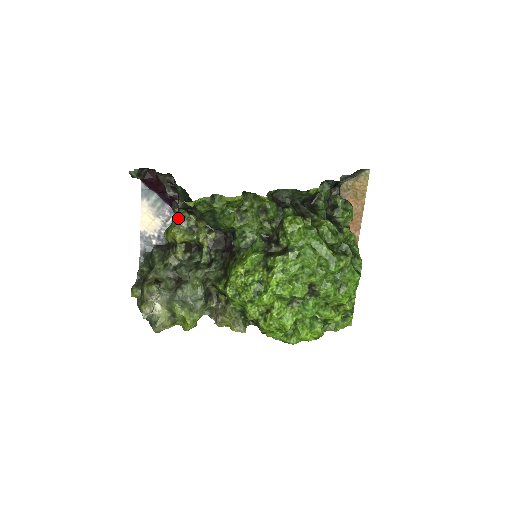
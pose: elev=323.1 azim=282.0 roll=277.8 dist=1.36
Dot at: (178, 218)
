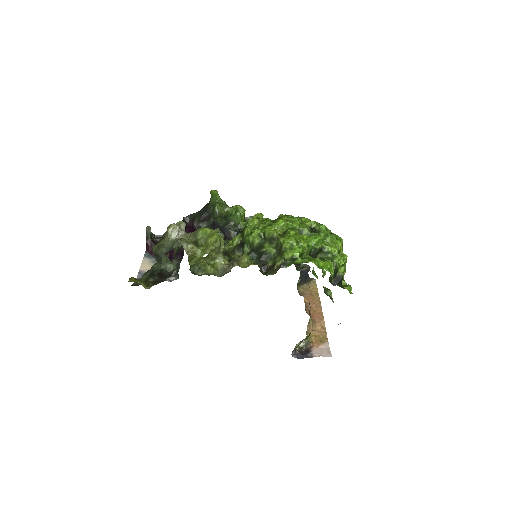
Dot at: occluded
